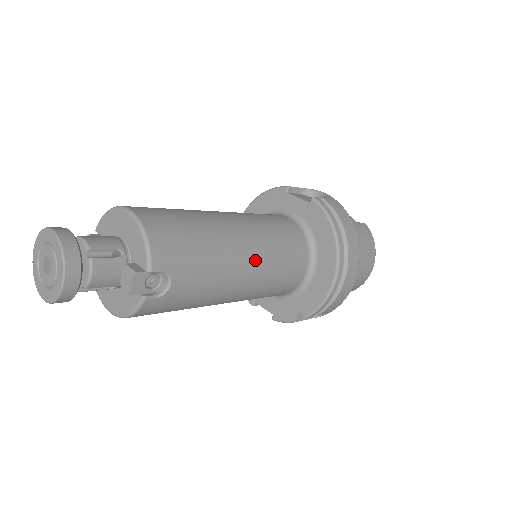
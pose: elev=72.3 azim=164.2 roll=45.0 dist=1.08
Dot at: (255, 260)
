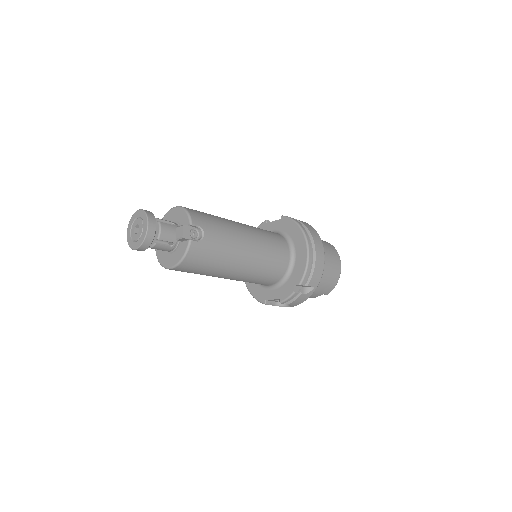
Dot at: (252, 237)
